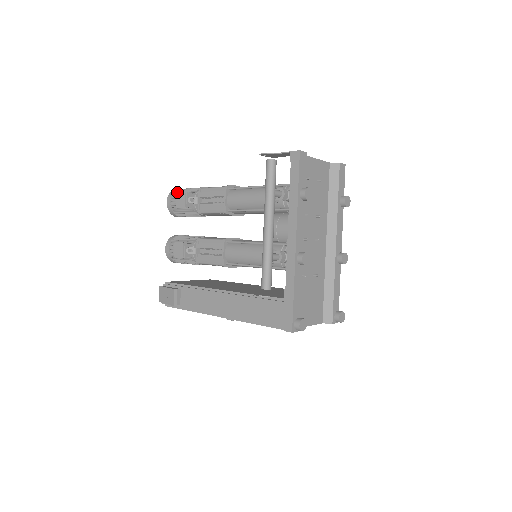
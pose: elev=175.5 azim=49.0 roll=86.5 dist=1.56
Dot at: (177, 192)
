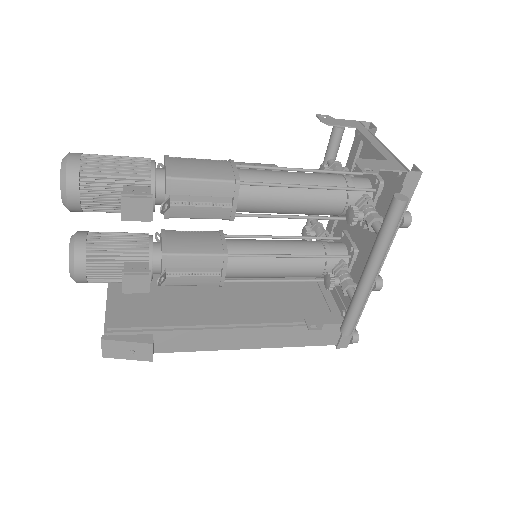
Dot at: (88, 174)
